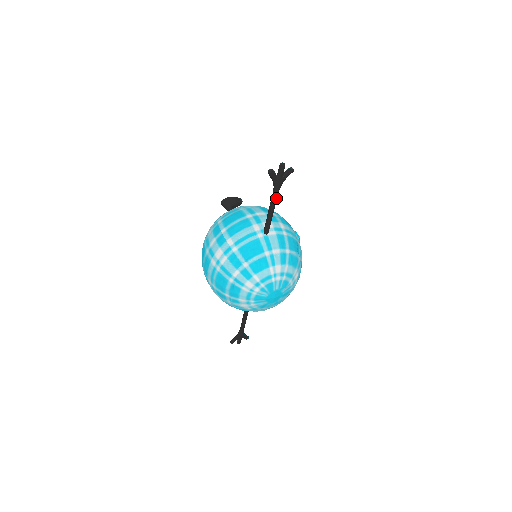
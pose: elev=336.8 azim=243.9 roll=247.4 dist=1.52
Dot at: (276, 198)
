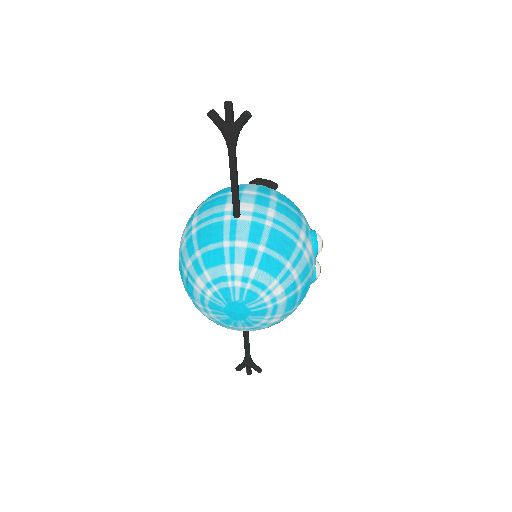
Dot at: (233, 160)
